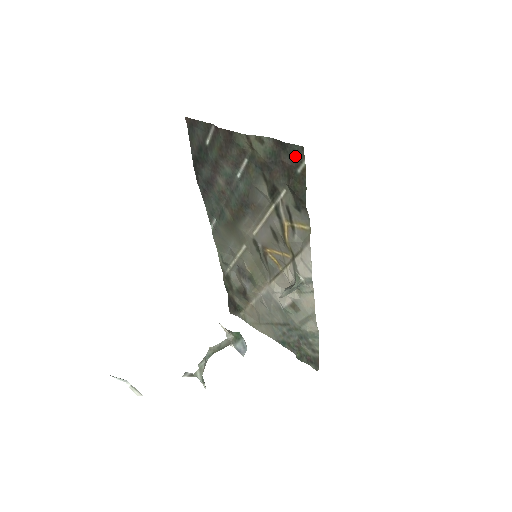
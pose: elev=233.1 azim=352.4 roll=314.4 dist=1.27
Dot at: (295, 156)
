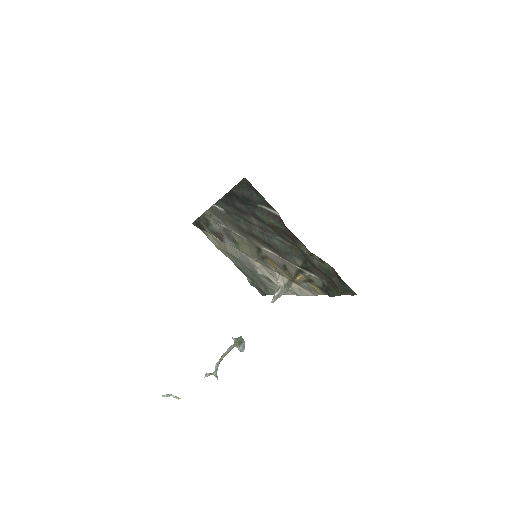
Dot at: (346, 289)
